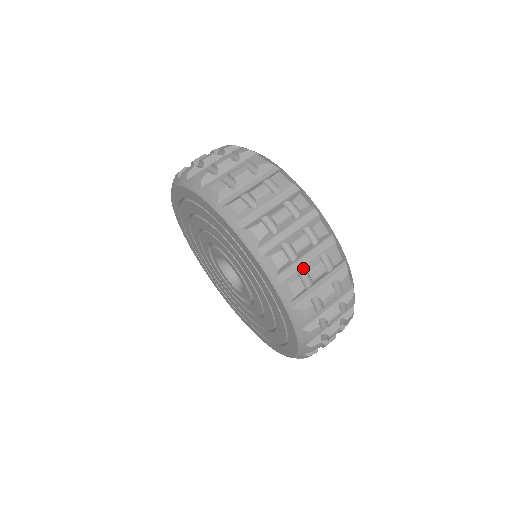
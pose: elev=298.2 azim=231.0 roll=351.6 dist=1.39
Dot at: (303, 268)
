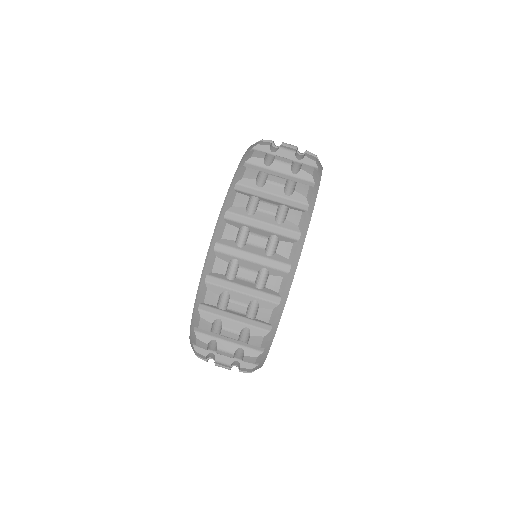
Dot at: (216, 354)
